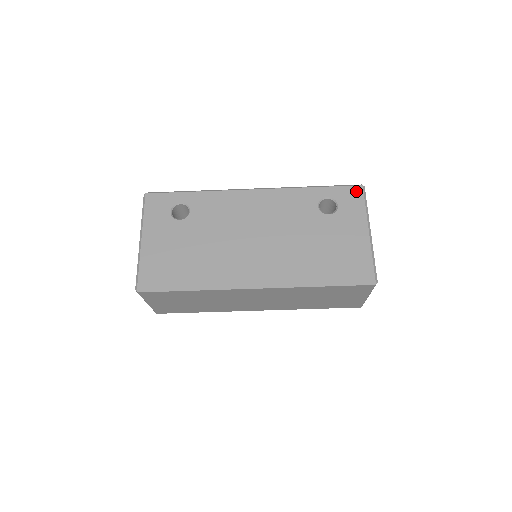
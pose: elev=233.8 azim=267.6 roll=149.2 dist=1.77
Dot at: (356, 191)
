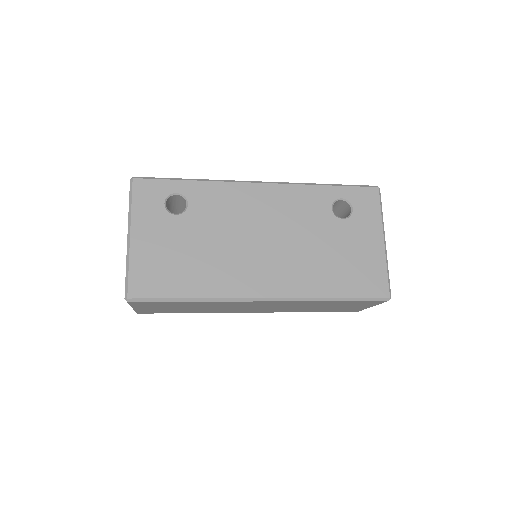
Dot at: (372, 193)
